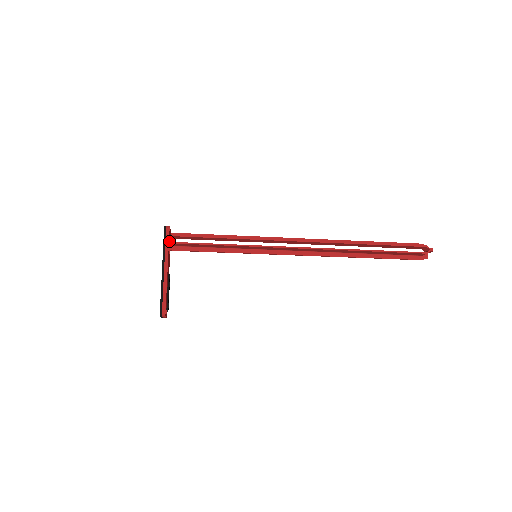
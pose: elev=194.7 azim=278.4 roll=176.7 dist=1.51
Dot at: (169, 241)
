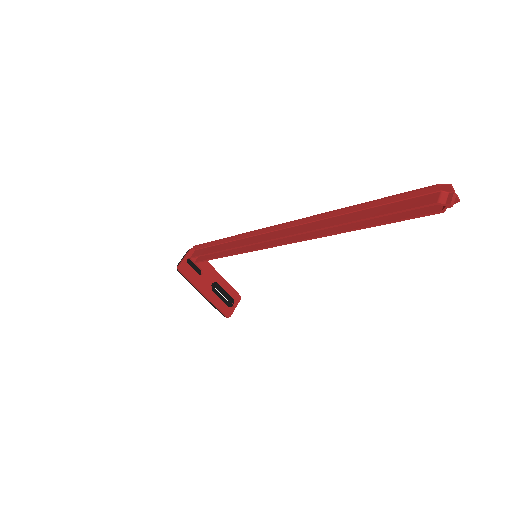
Dot at: (190, 271)
